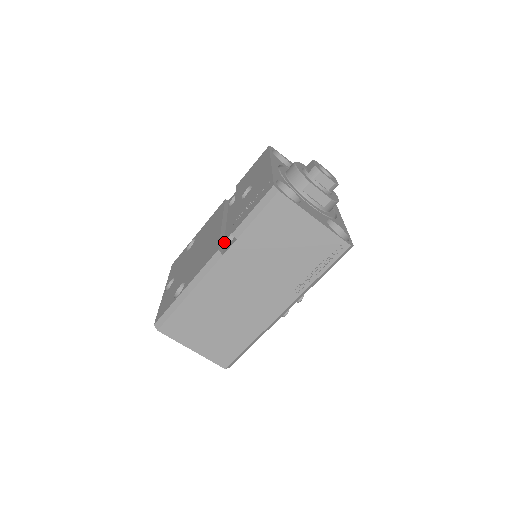
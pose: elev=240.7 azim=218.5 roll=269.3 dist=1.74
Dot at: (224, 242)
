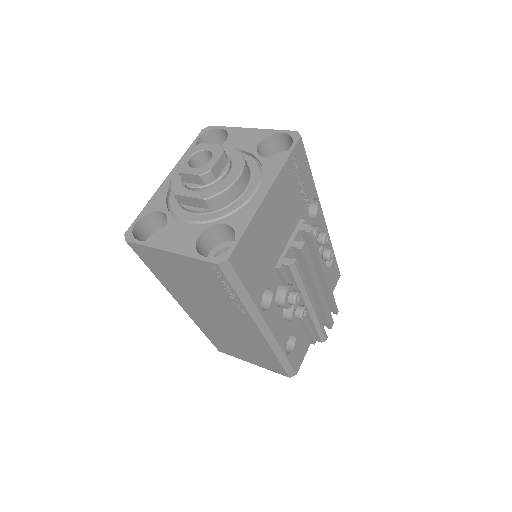
Dot at: occluded
